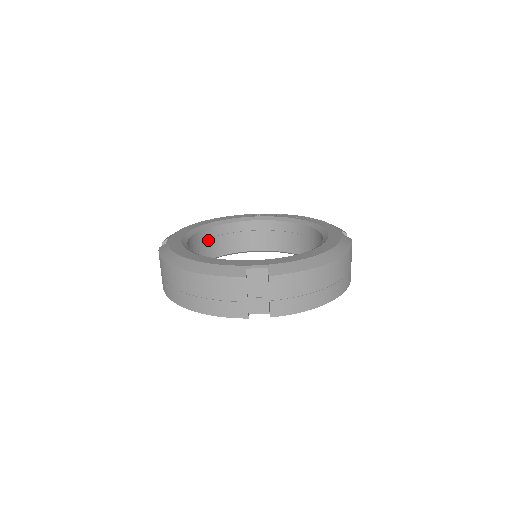
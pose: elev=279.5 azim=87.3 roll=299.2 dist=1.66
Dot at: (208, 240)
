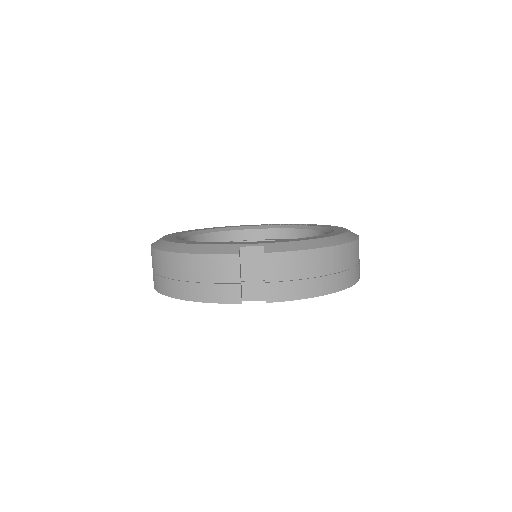
Dot at: occluded
